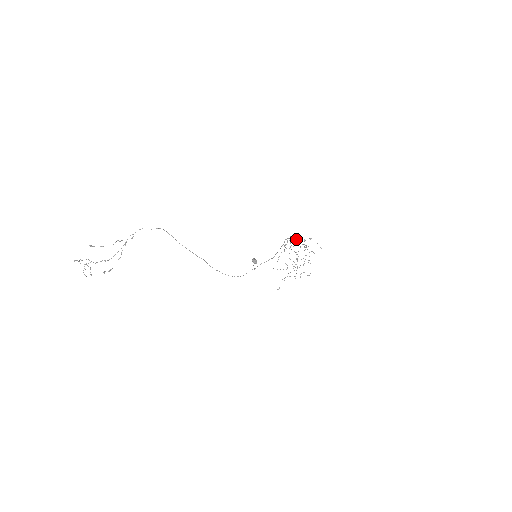
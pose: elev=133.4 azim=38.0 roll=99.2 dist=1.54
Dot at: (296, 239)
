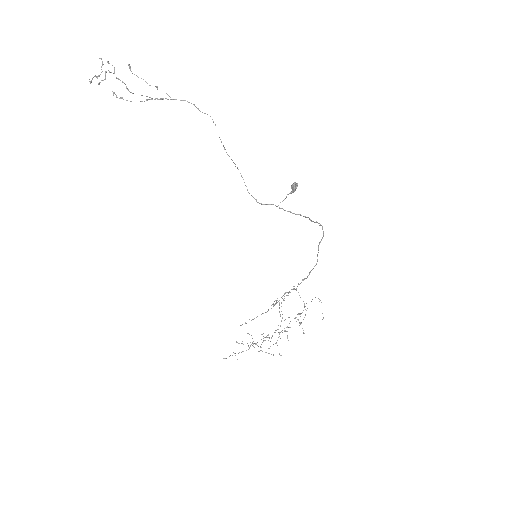
Dot at: occluded
